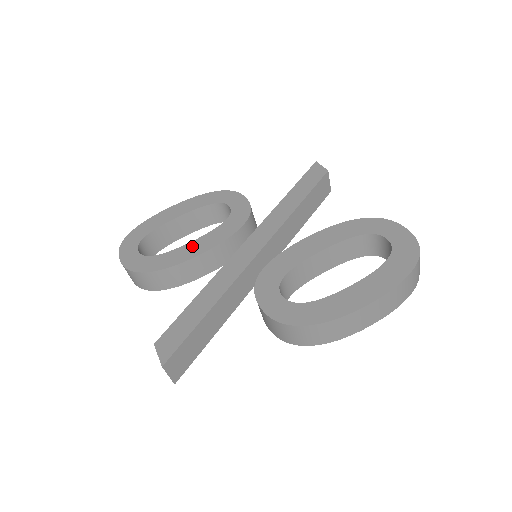
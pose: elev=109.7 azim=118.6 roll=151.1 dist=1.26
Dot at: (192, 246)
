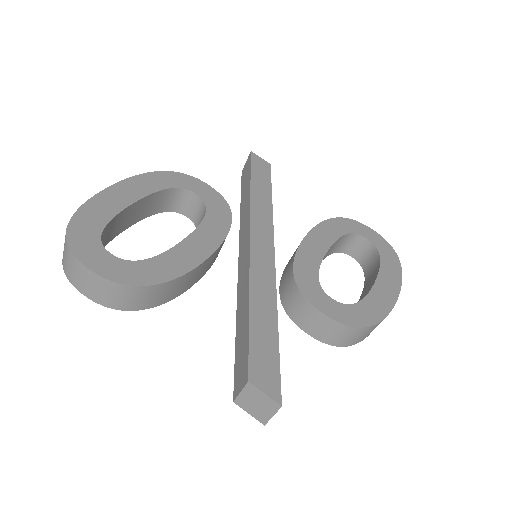
Dot at: (190, 245)
